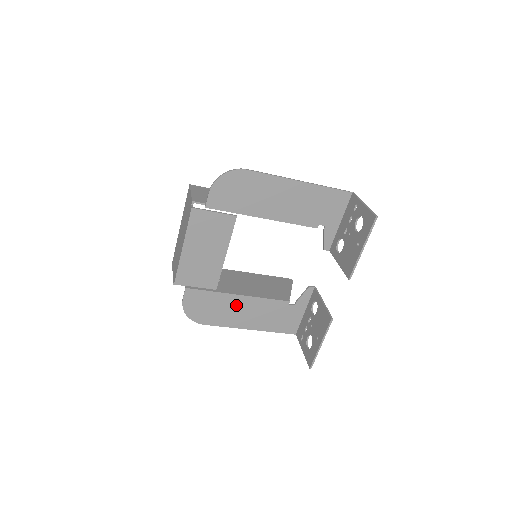
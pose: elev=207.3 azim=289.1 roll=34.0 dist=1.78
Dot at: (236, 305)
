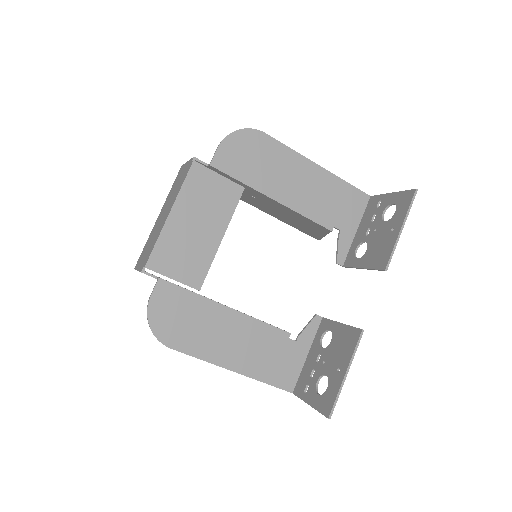
Dot at: (221, 323)
